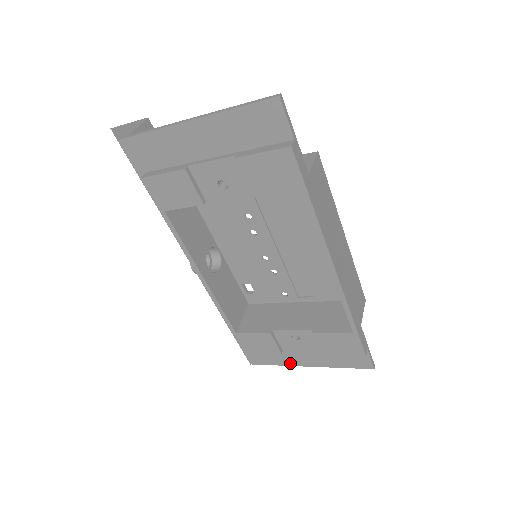
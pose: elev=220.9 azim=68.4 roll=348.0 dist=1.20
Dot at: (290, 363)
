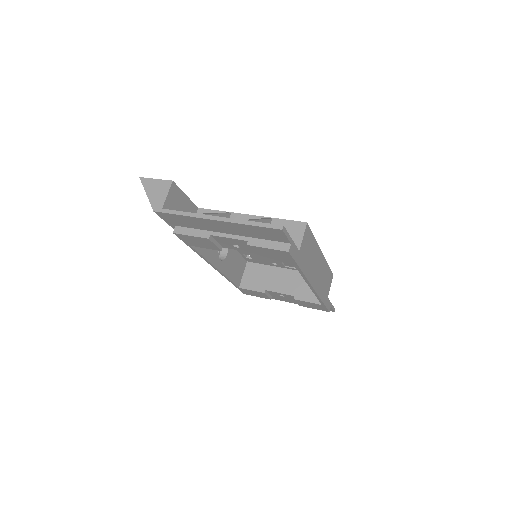
Dot at: (276, 299)
